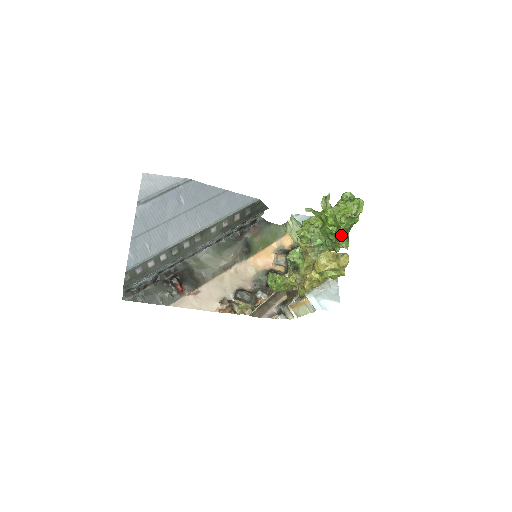
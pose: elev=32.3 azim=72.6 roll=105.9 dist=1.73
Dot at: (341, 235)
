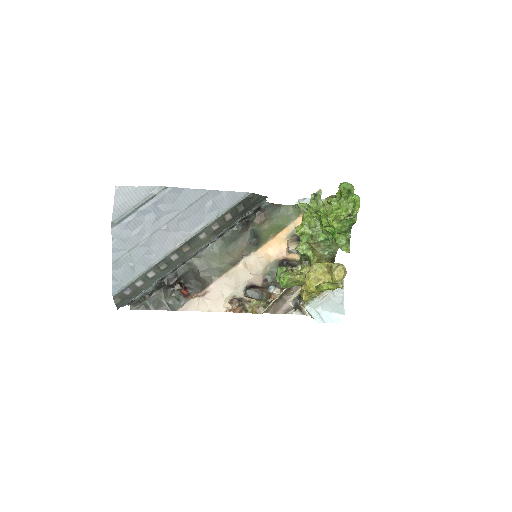
Dot at: (339, 237)
